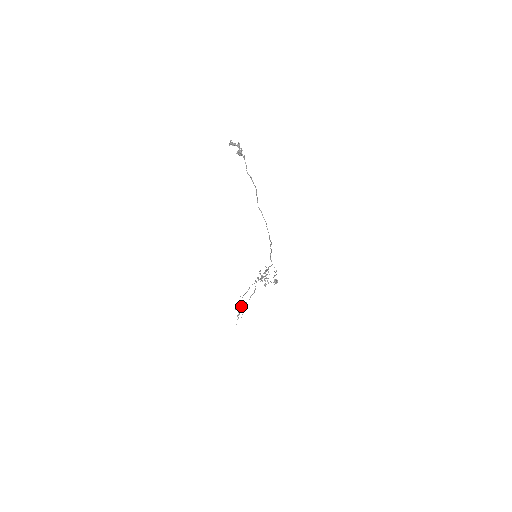
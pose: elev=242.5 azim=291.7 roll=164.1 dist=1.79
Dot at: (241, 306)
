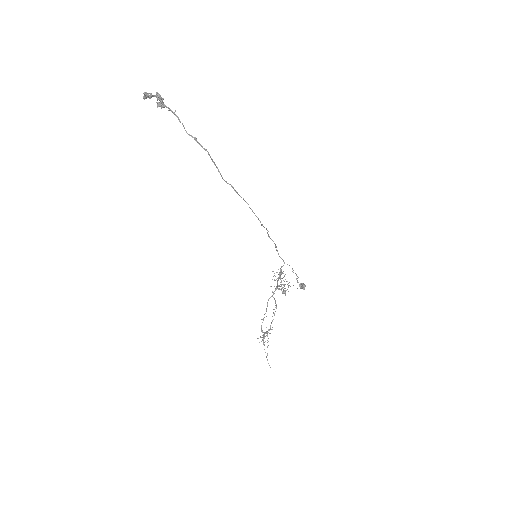
Dot at: (266, 331)
